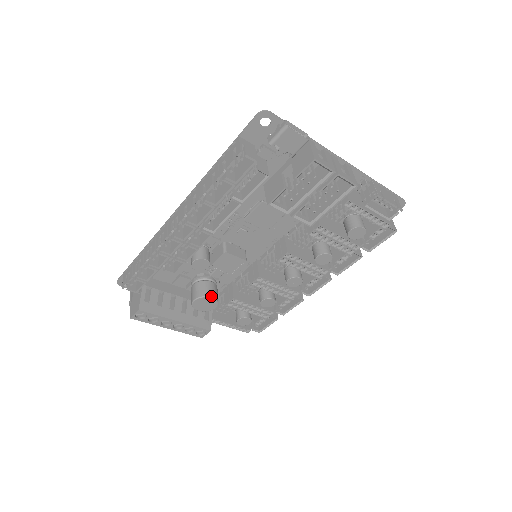
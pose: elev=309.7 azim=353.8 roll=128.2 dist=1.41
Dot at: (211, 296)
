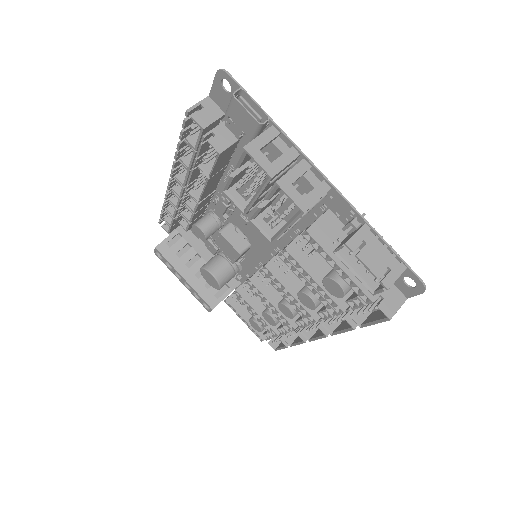
Dot at: (213, 273)
